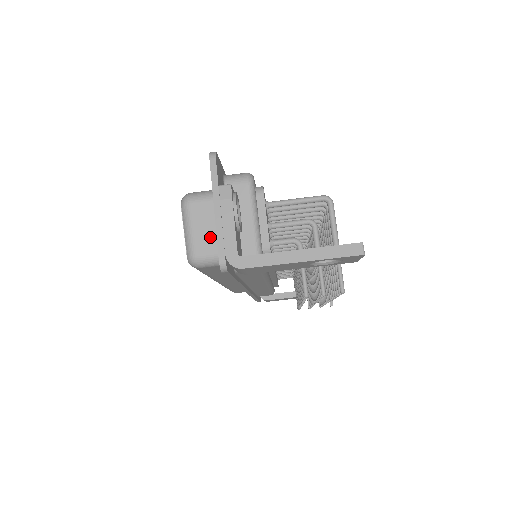
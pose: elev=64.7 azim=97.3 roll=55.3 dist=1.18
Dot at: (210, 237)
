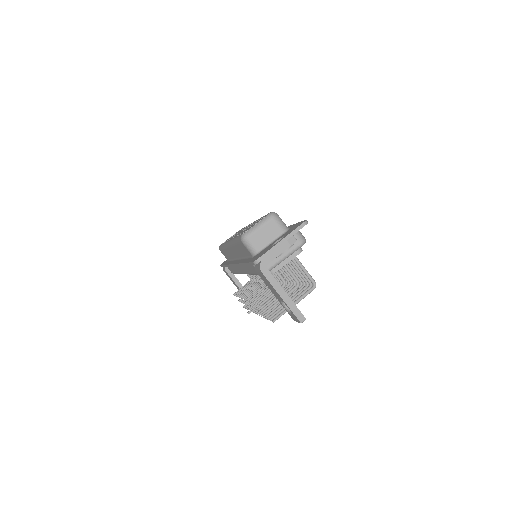
Dot at: (262, 240)
